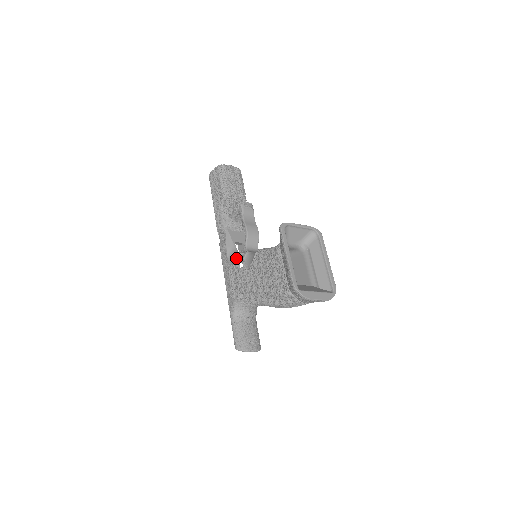
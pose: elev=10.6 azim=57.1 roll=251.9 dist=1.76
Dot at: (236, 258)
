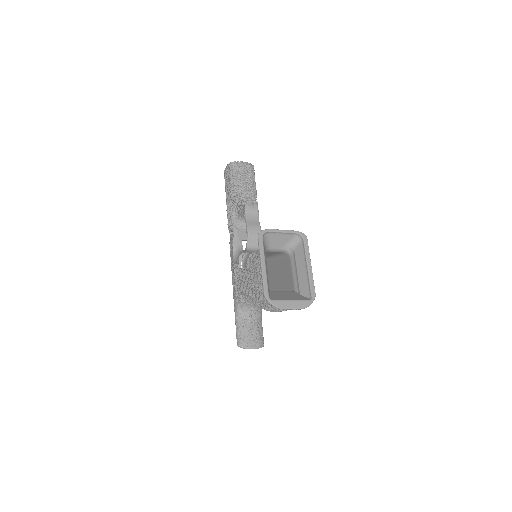
Dot at: (238, 258)
